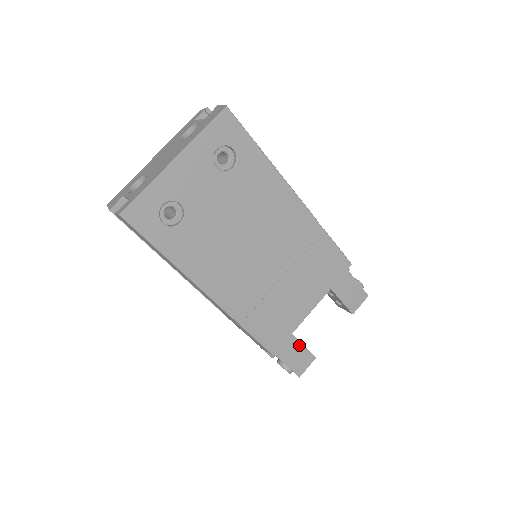
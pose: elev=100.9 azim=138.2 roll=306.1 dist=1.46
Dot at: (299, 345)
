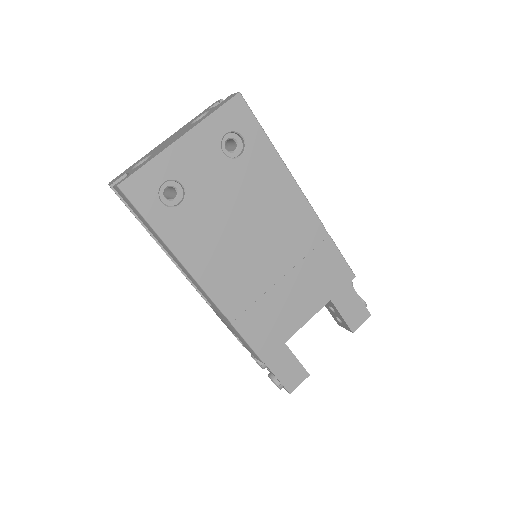
Dot at: (293, 358)
